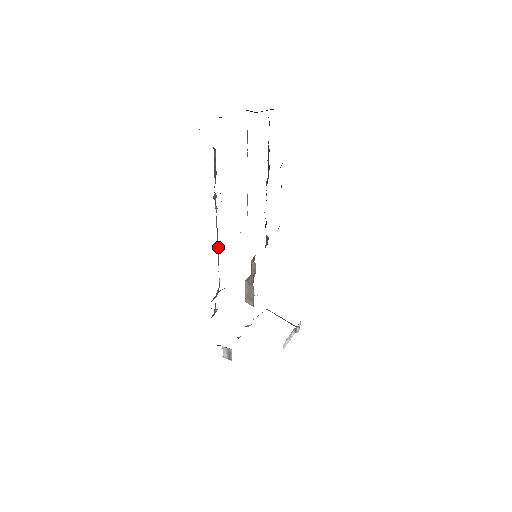
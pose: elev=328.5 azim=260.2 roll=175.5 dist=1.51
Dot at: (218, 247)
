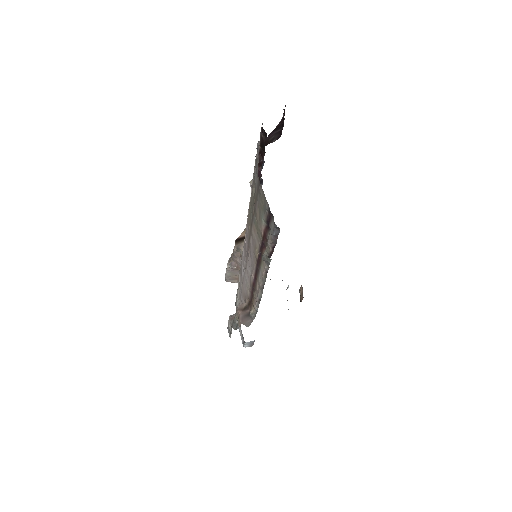
Dot at: (262, 291)
